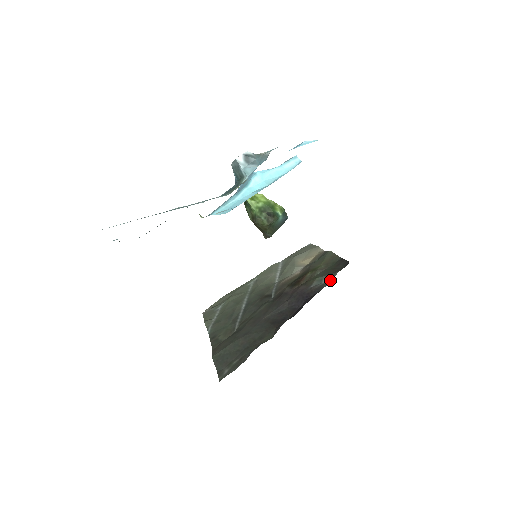
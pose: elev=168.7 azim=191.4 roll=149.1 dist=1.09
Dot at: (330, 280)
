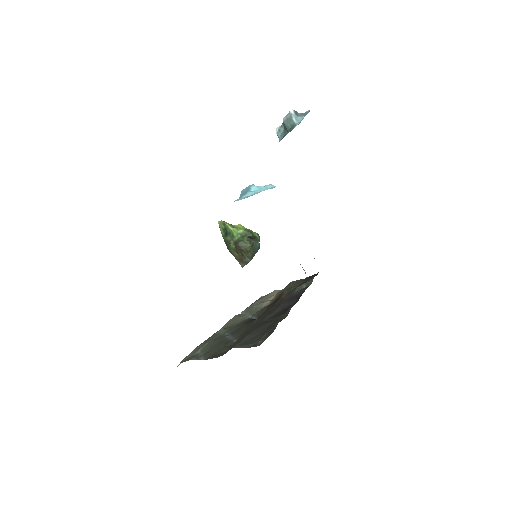
Dot at: (310, 283)
